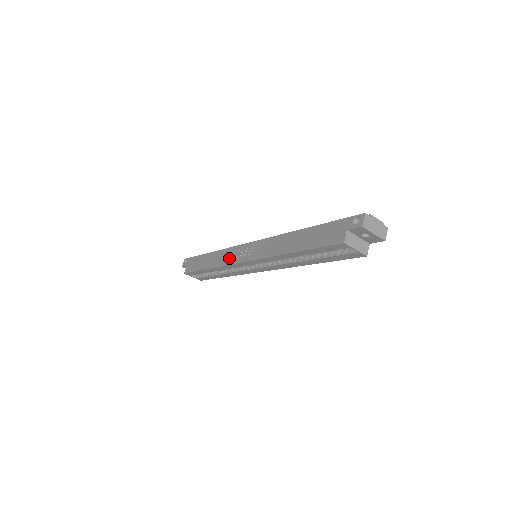
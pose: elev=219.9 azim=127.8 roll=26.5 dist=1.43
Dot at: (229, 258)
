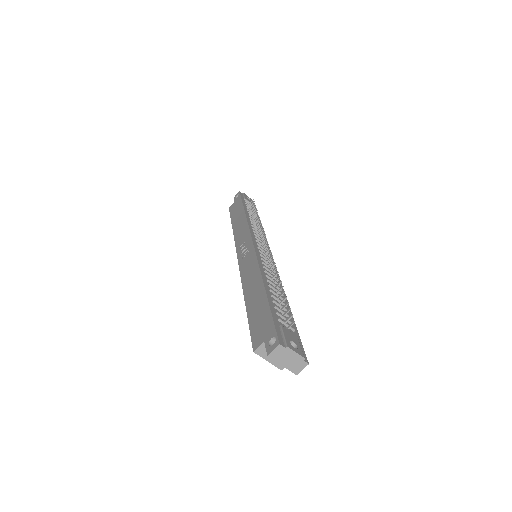
Dot at: (240, 238)
